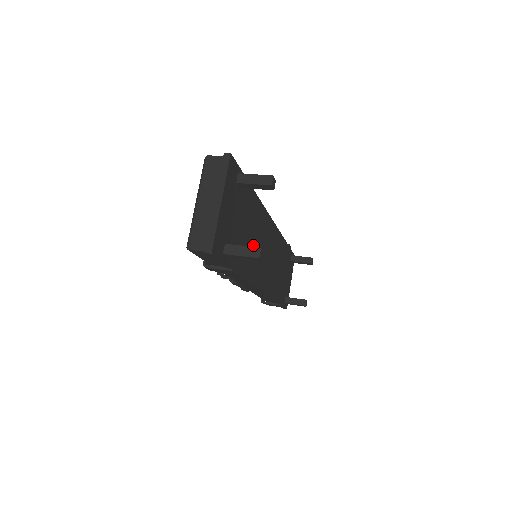
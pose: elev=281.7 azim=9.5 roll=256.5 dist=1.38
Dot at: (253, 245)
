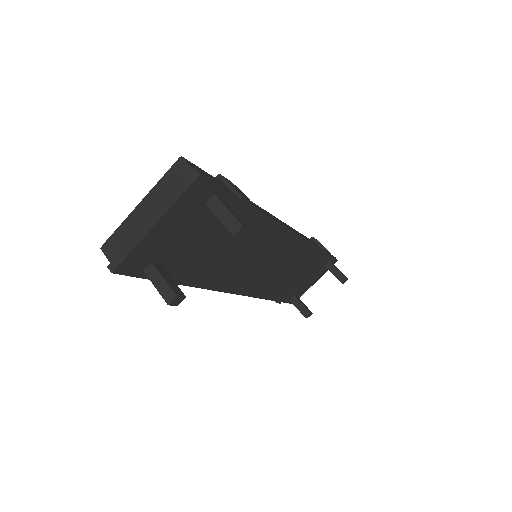
Dot at: (230, 258)
